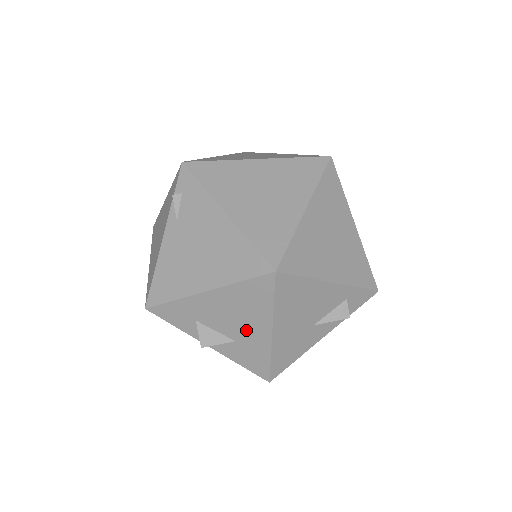
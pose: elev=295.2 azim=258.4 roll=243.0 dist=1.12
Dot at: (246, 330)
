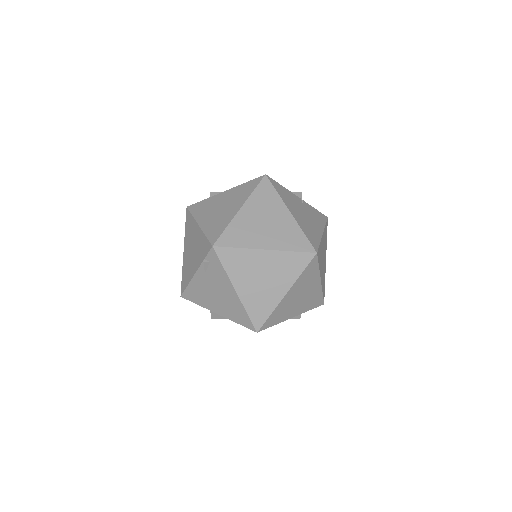
Dot at: occluded
